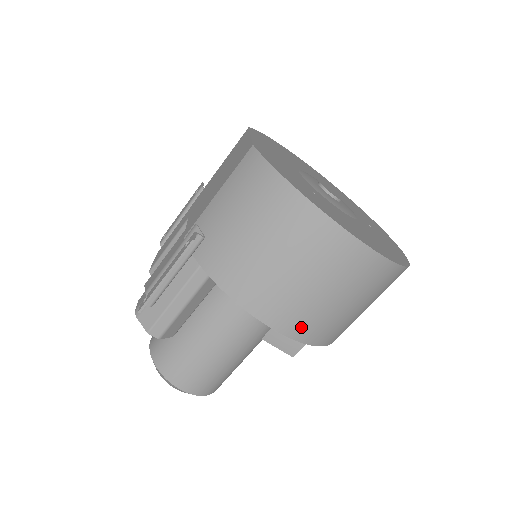
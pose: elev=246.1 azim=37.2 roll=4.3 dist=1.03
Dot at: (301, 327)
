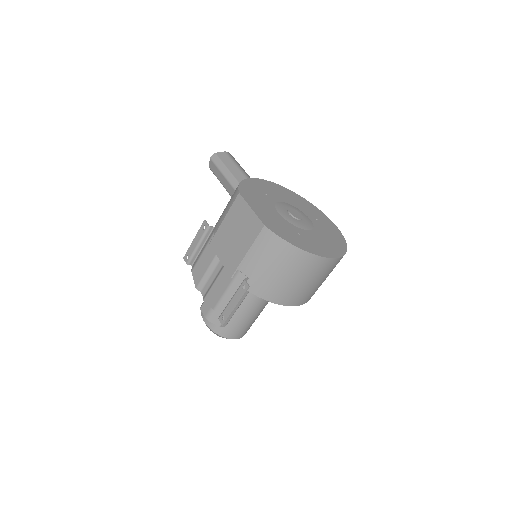
Dot at: (306, 299)
